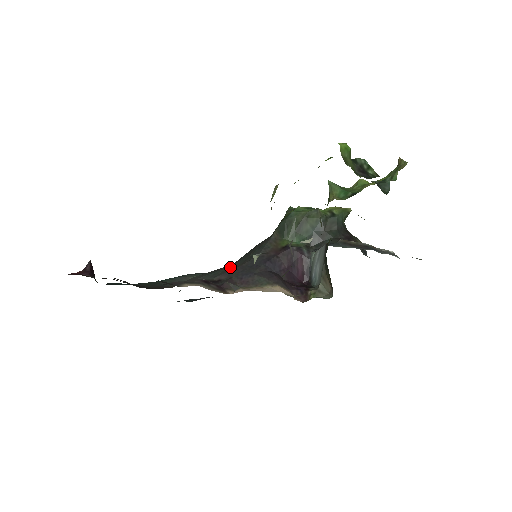
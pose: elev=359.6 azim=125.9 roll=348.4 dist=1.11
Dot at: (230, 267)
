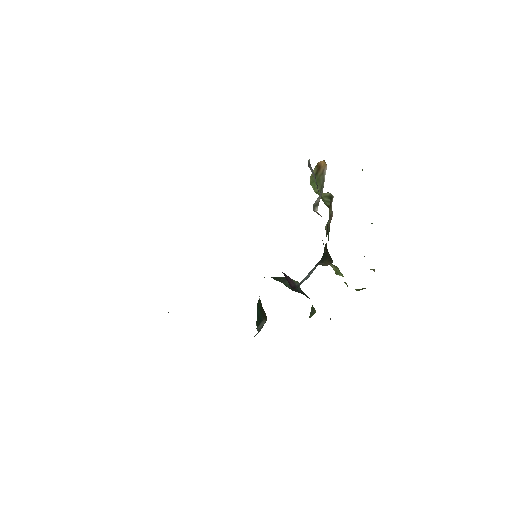
Dot at: occluded
